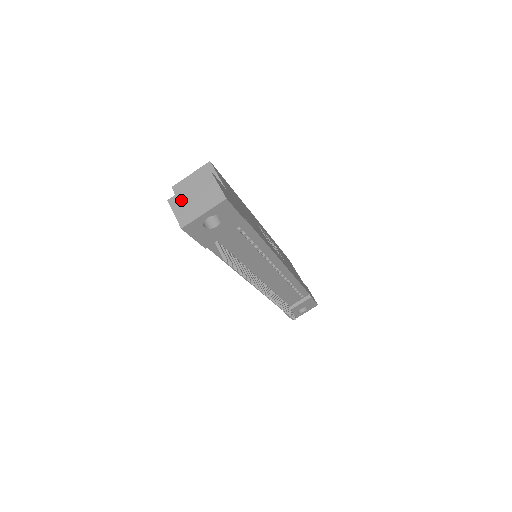
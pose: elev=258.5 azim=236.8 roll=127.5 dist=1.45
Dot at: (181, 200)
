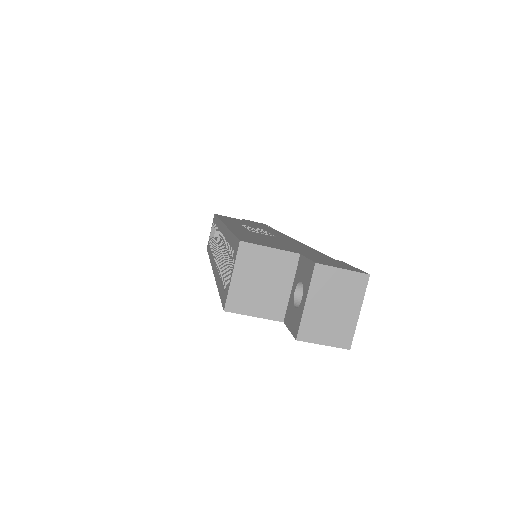
Dot at: (315, 325)
